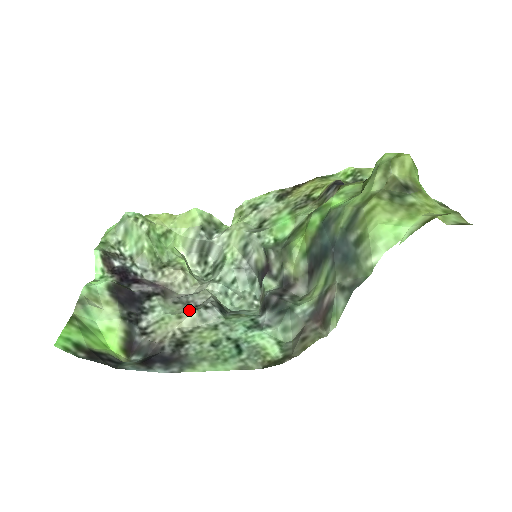
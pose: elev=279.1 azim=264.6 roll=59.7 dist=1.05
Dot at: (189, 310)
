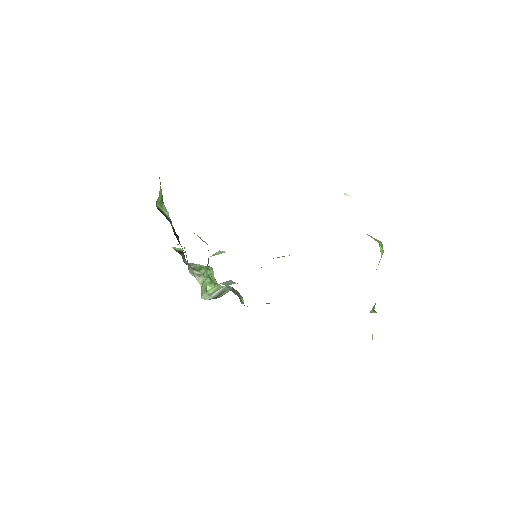
Dot at: occluded
